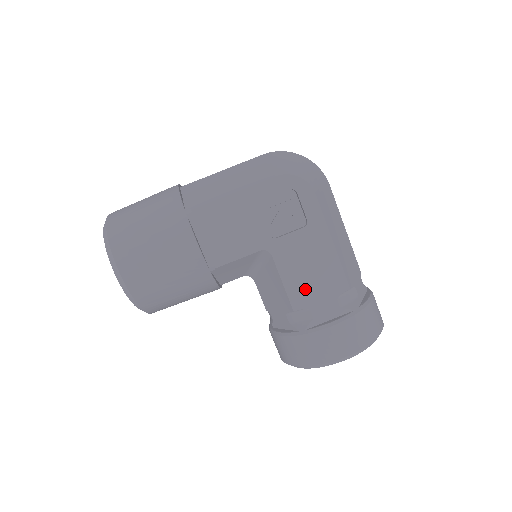
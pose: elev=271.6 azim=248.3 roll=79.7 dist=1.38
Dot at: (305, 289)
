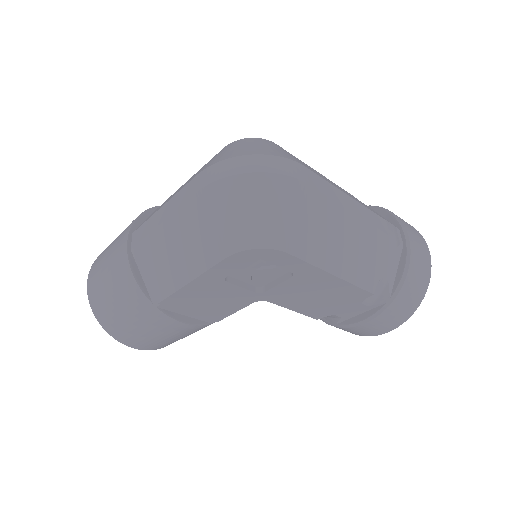
Dot at: (321, 307)
